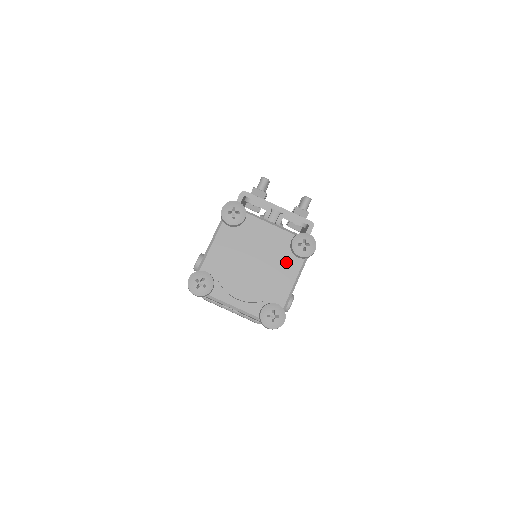
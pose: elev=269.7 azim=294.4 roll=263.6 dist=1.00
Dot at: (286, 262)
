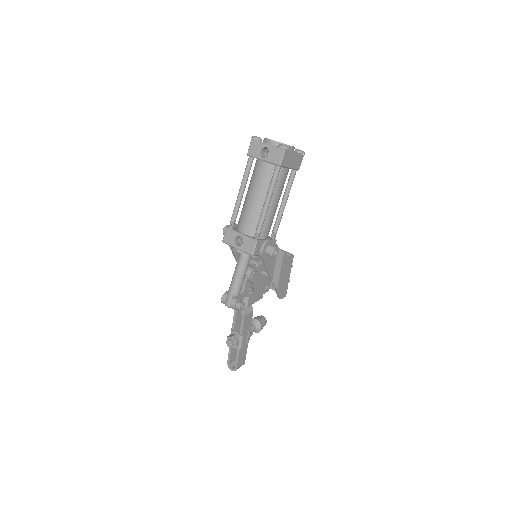
Dot at: occluded
